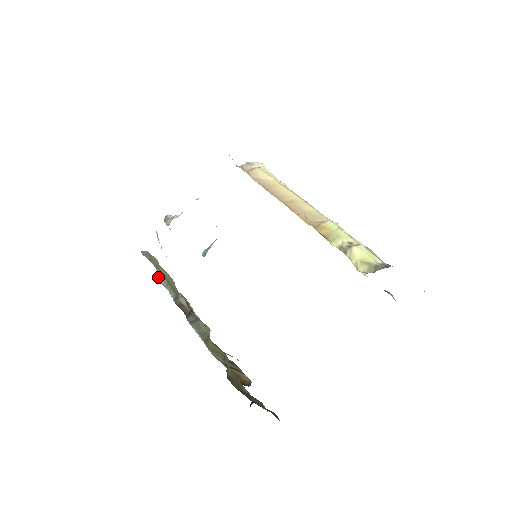
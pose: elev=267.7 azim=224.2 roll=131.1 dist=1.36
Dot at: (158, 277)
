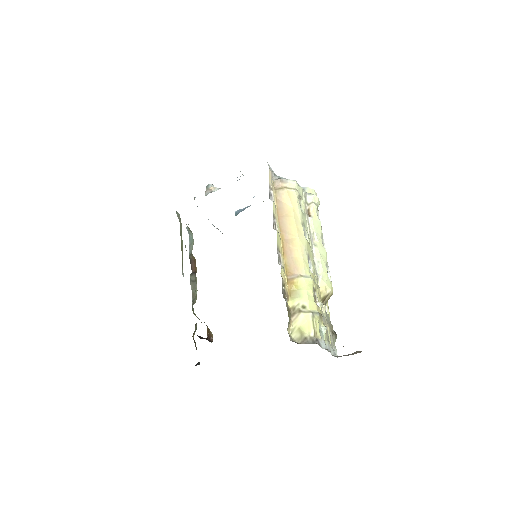
Dot at: (187, 228)
